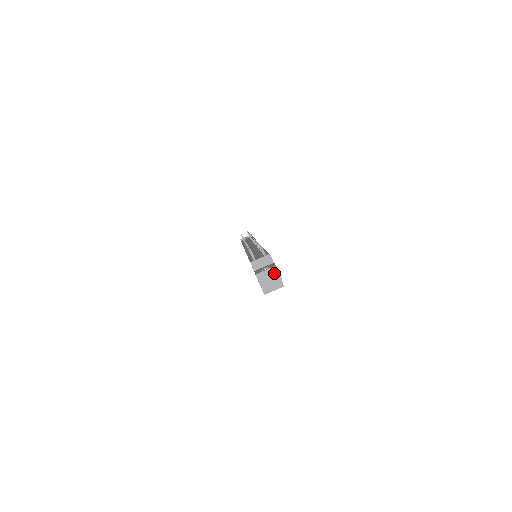
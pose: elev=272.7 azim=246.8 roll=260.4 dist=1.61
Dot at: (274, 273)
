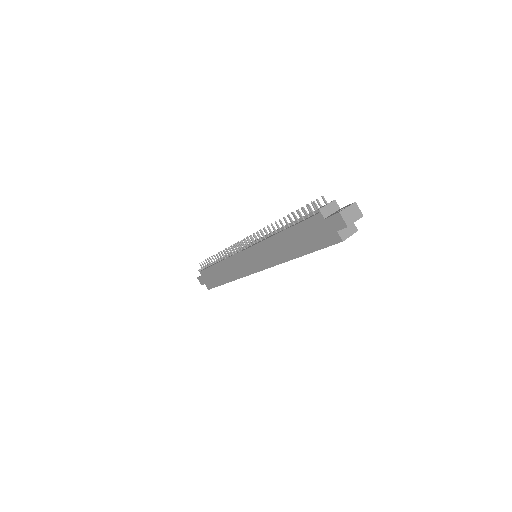
Dot at: (355, 210)
